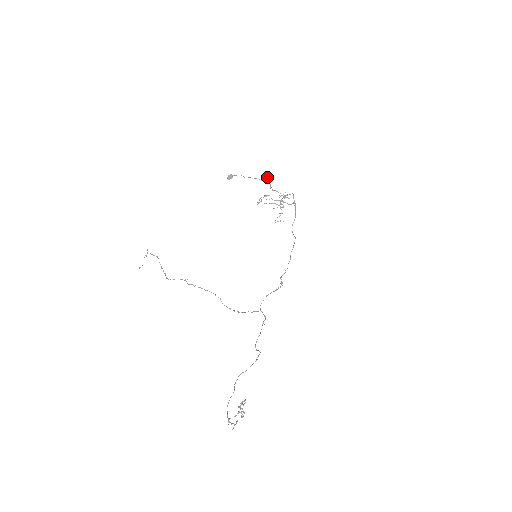
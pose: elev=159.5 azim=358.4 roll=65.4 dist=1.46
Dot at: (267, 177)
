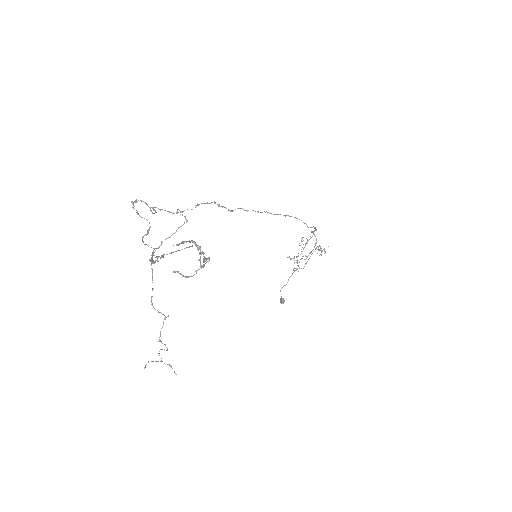
Dot at: occluded
